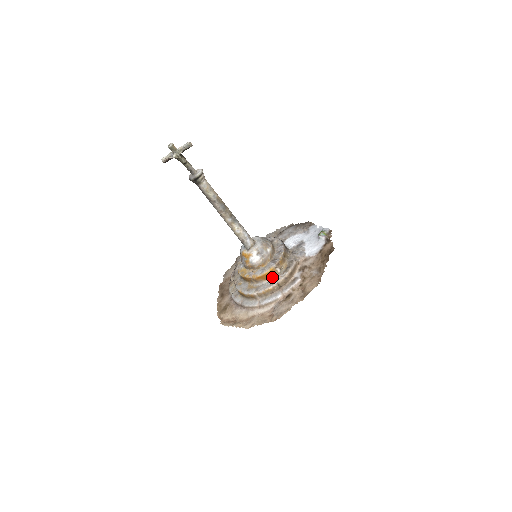
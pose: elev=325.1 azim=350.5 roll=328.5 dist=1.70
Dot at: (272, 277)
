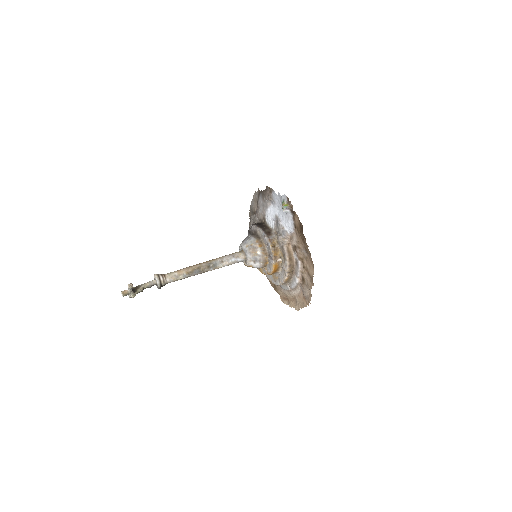
Dot at: (280, 267)
